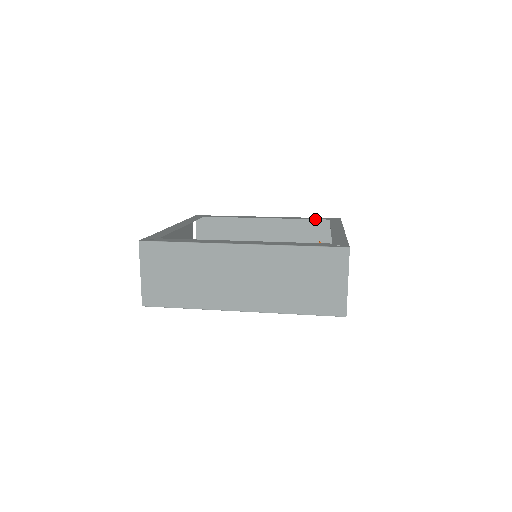
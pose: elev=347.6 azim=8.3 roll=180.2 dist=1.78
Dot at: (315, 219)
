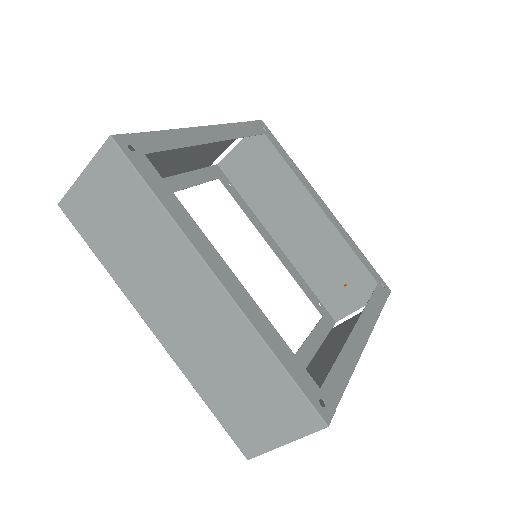
Dot at: (366, 267)
